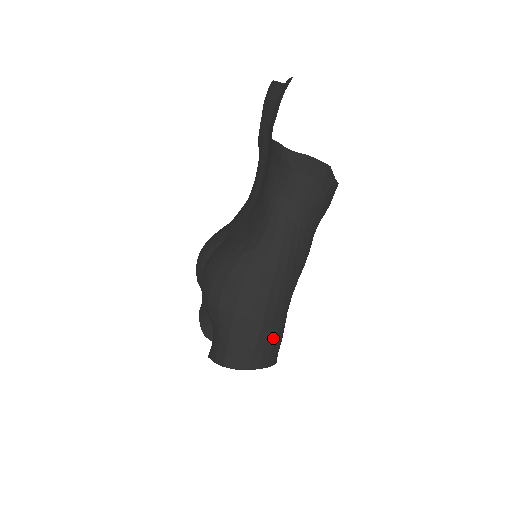
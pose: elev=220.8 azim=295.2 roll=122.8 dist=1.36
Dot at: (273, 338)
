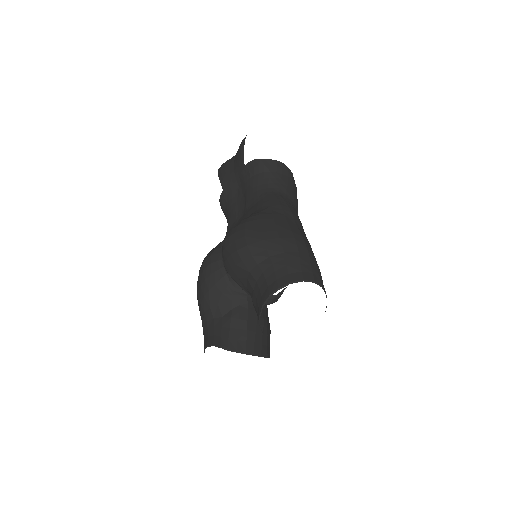
Dot at: (317, 266)
